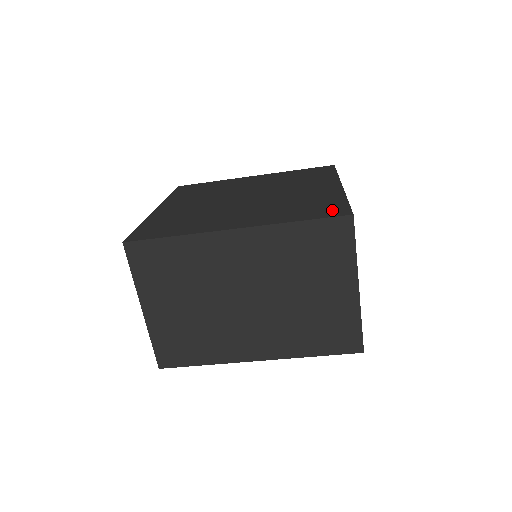
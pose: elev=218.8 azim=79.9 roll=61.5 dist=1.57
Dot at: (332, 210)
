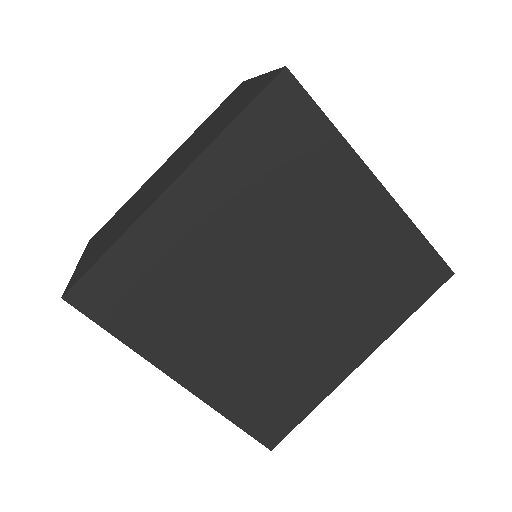
Dot at: occluded
